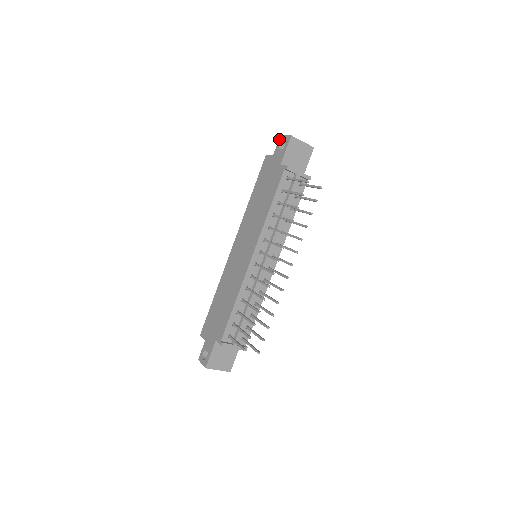
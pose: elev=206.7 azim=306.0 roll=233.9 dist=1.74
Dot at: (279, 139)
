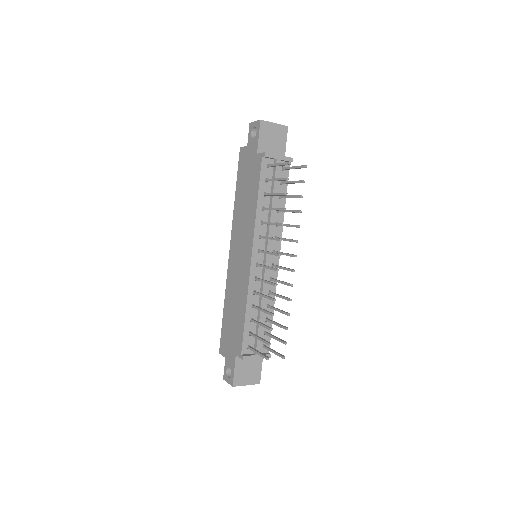
Dot at: (249, 127)
